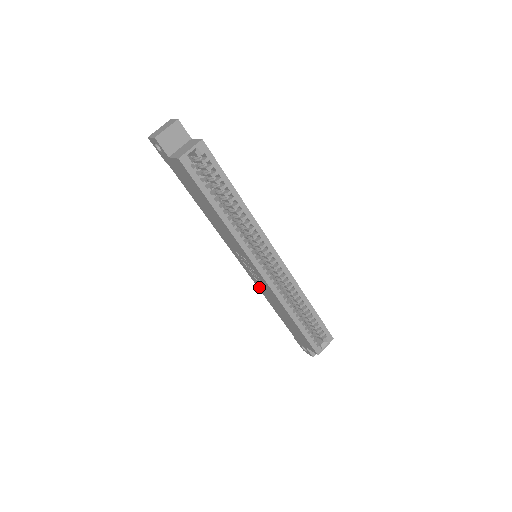
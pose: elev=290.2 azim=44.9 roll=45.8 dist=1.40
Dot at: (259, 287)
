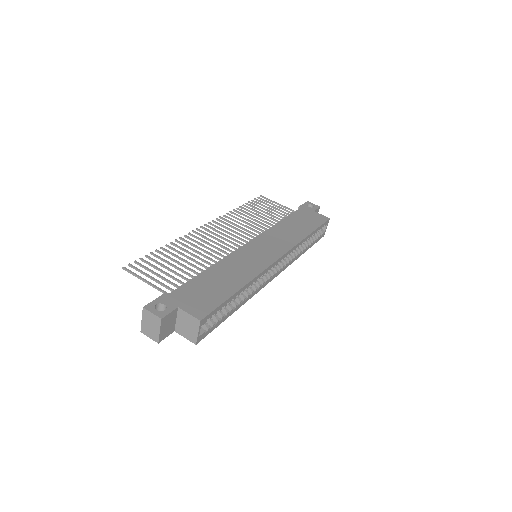
Dot at: occluded
